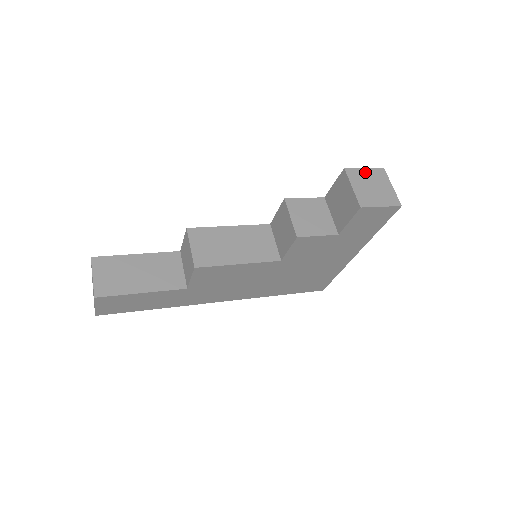
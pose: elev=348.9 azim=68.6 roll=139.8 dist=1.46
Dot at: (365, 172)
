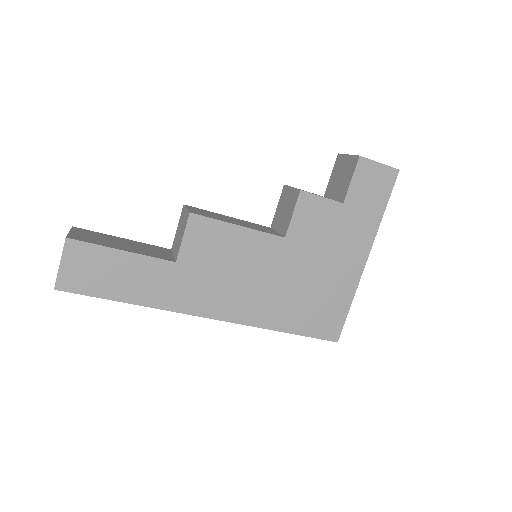
Dot at: occluded
